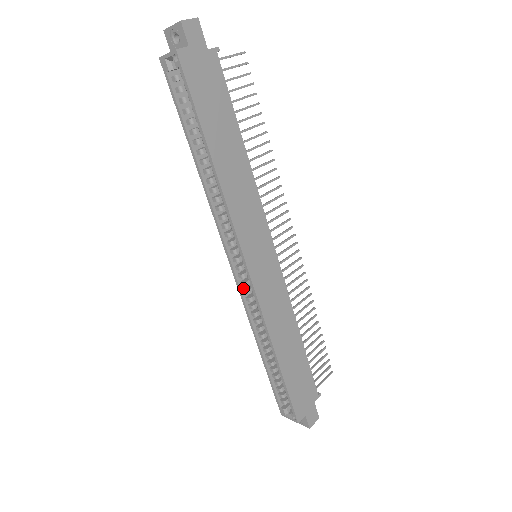
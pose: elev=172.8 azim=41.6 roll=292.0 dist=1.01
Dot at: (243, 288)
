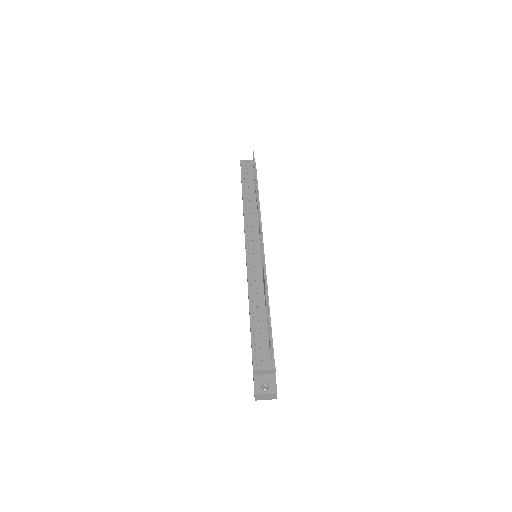
Dot at: occluded
